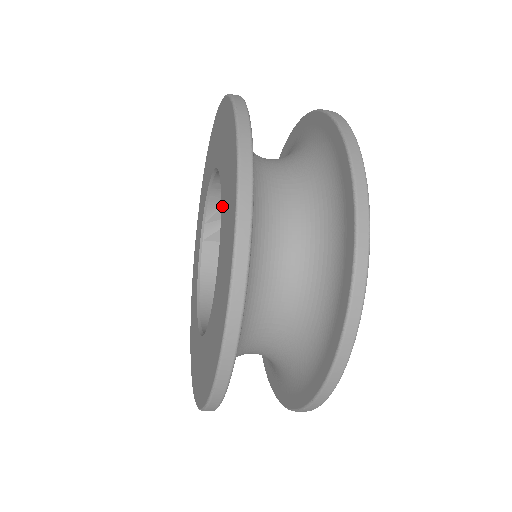
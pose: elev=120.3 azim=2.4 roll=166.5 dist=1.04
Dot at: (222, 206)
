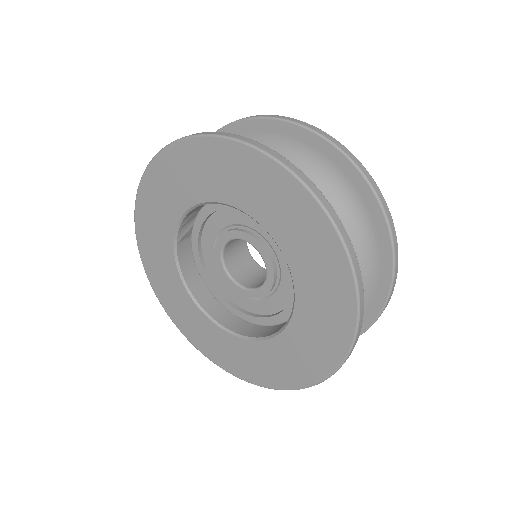
Dot at: (294, 267)
